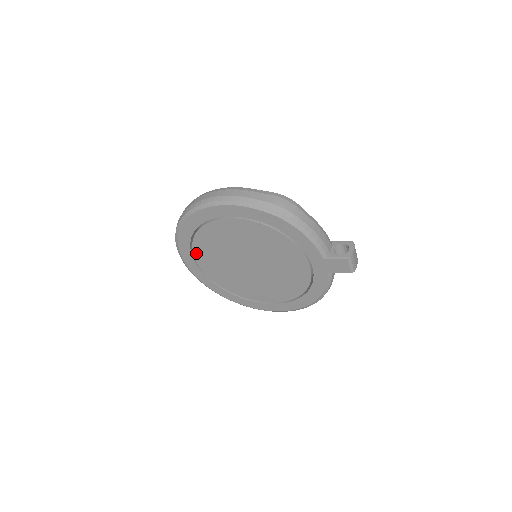
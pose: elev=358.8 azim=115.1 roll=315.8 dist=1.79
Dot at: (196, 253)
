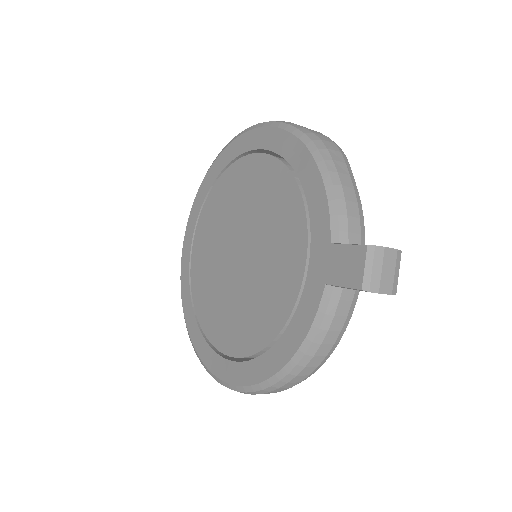
Dot at: (199, 227)
